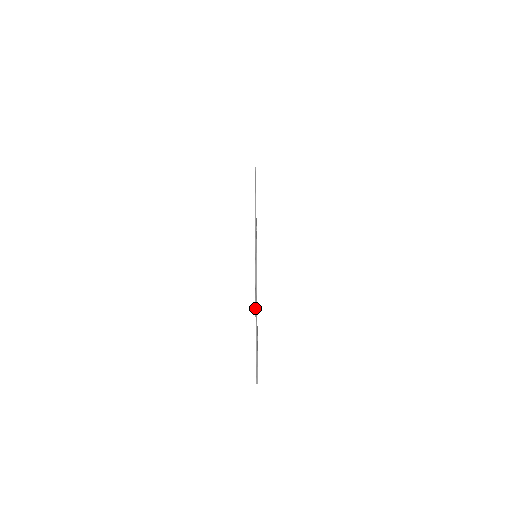
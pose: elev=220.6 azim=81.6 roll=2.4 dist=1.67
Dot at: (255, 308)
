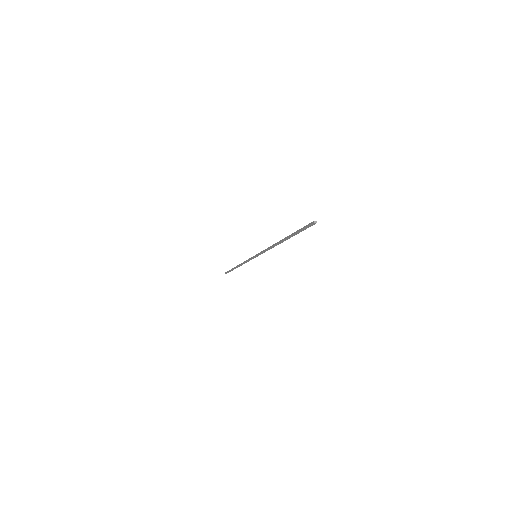
Dot at: (277, 242)
